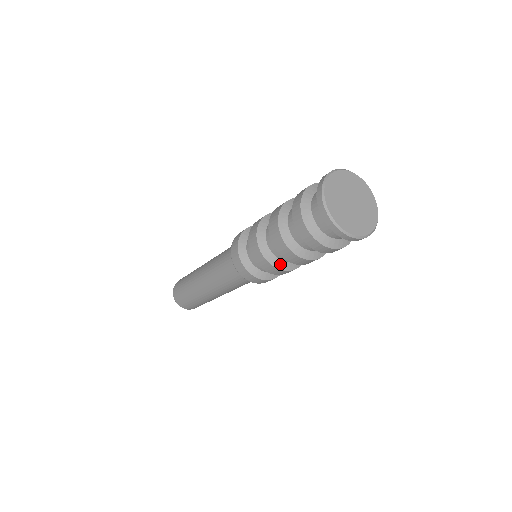
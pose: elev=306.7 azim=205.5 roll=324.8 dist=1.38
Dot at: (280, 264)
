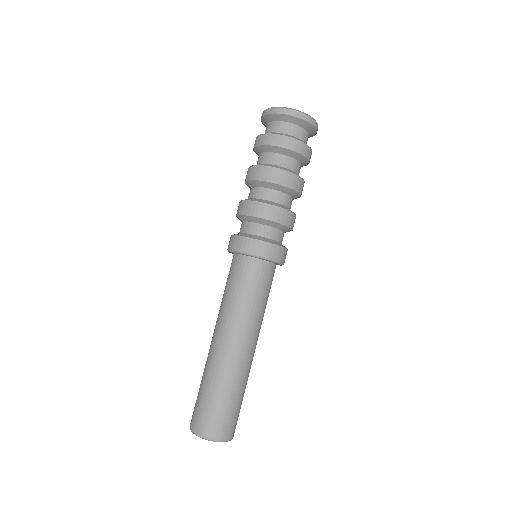
Dot at: (275, 204)
